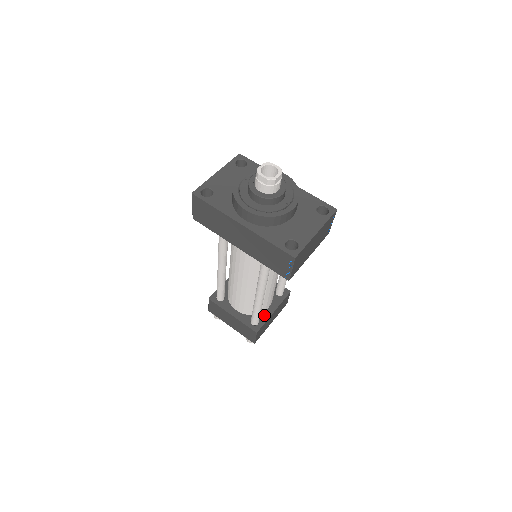
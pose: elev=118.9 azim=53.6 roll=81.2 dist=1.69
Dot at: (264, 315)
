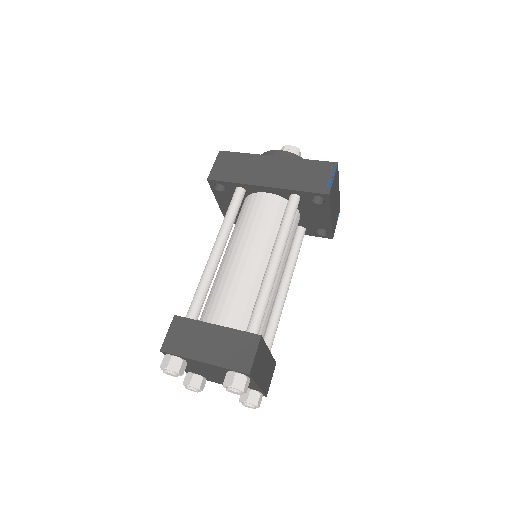
Dot at: occluded
